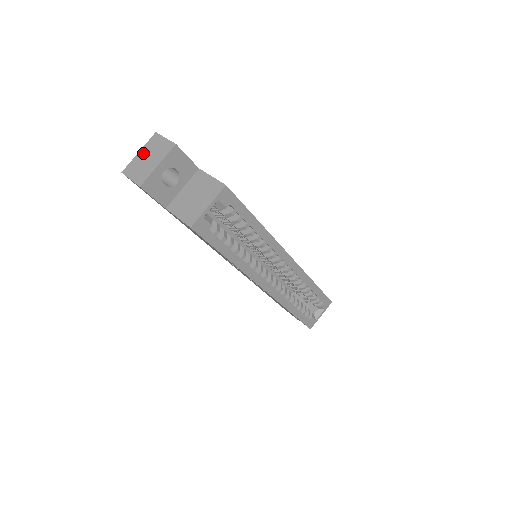
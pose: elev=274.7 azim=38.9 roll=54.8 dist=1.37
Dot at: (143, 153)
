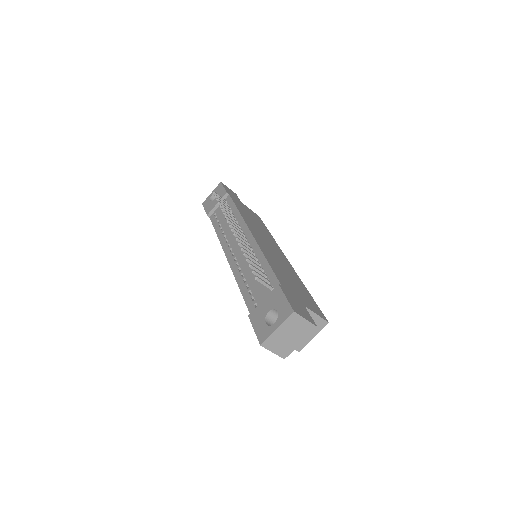
Dot at: (283, 331)
